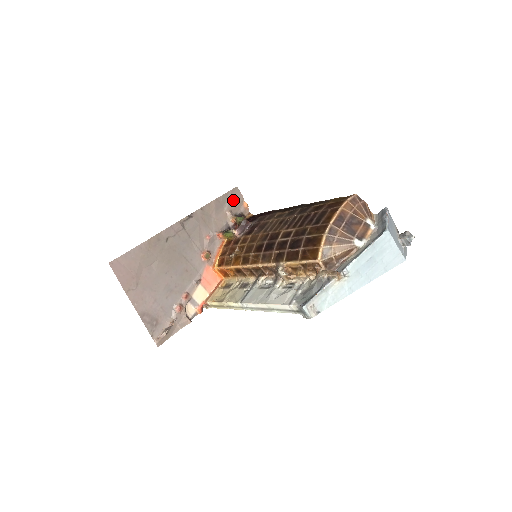
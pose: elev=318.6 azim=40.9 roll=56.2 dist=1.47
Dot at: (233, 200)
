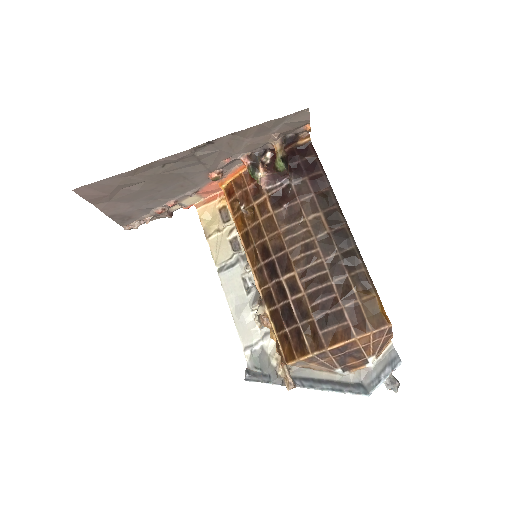
Dot at: (291, 123)
